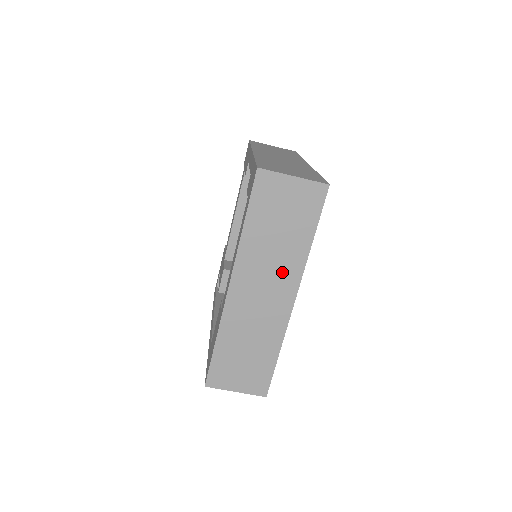
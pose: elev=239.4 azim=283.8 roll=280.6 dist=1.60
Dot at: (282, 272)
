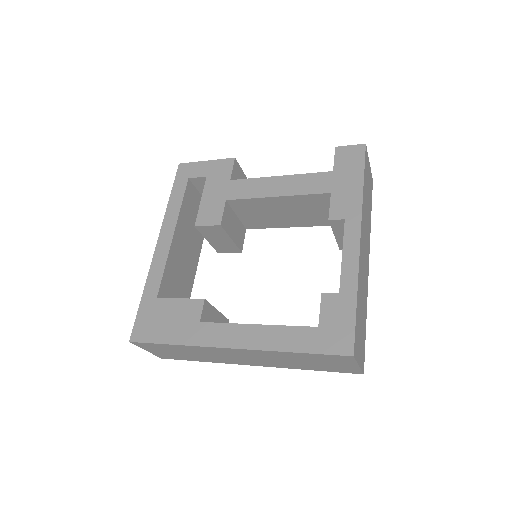
Dot at: (271, 362)
